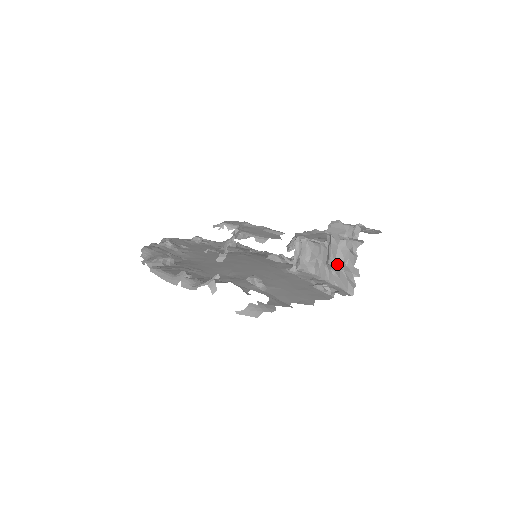
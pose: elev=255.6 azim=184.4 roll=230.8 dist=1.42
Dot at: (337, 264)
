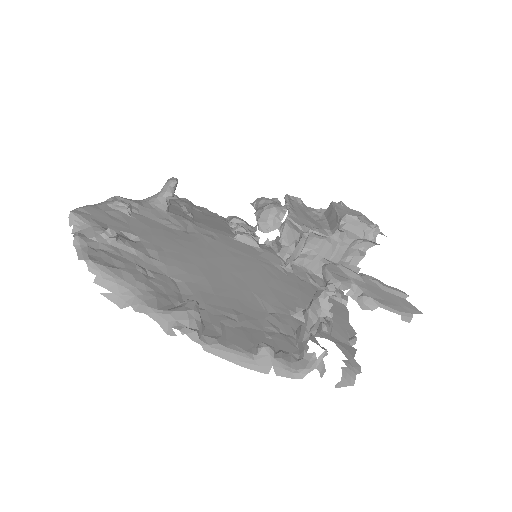
Dot at: (340, 262)
